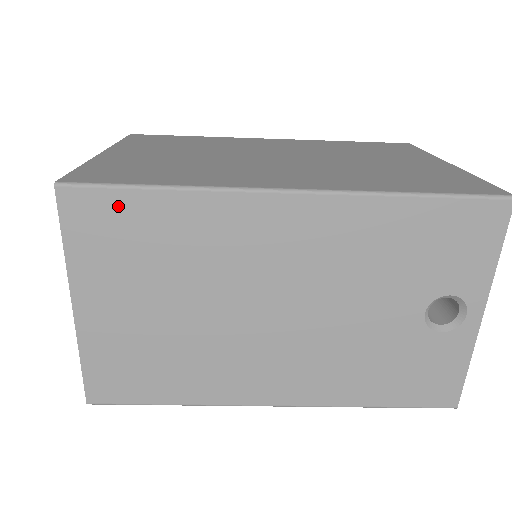
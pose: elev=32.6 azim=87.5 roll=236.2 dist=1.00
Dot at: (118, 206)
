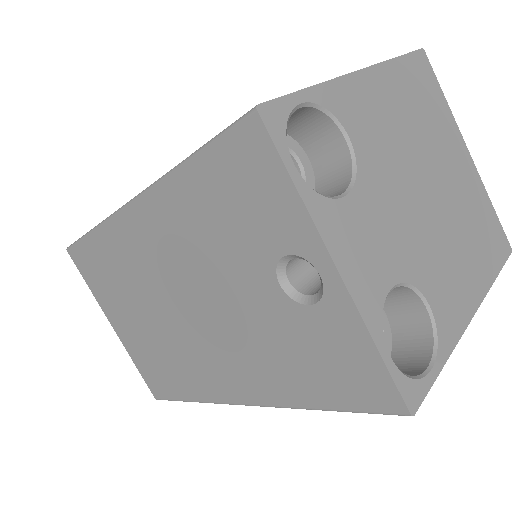
Dot at: (86, 252)
